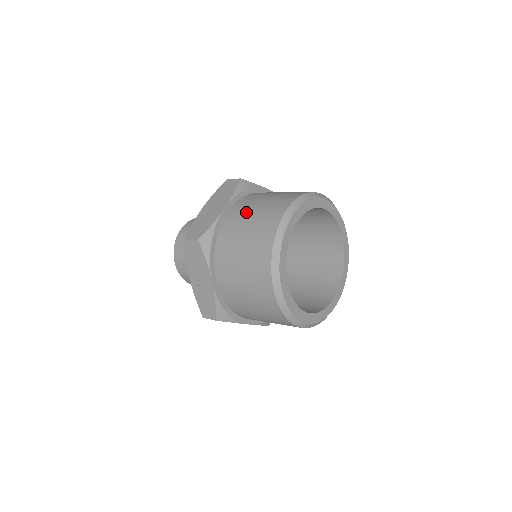
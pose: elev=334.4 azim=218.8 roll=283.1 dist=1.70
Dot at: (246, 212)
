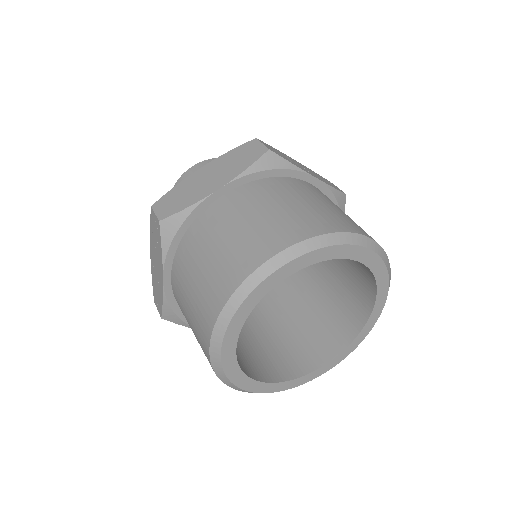
Dot at: (237, 214)
